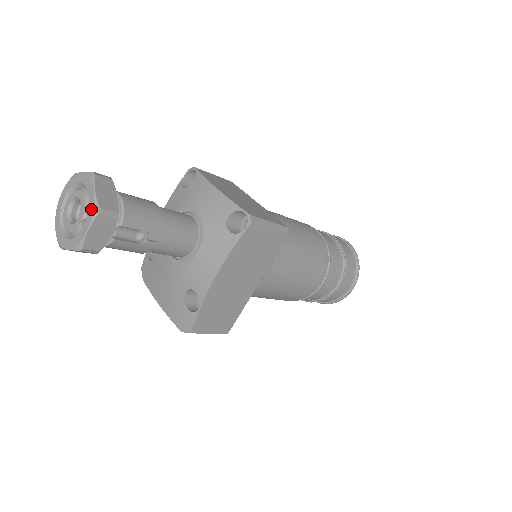
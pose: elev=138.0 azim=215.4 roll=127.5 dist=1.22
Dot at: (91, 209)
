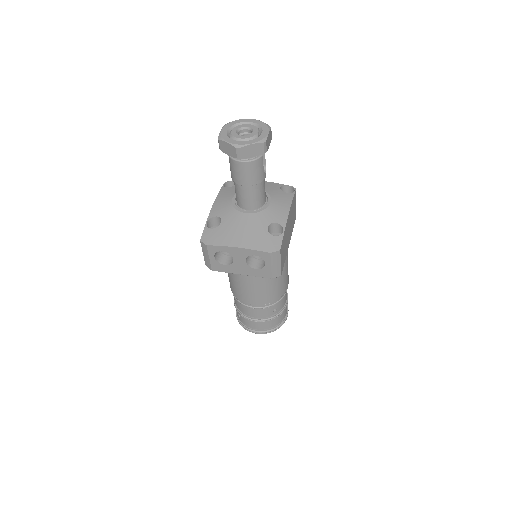
Dot at: (265, 126)
